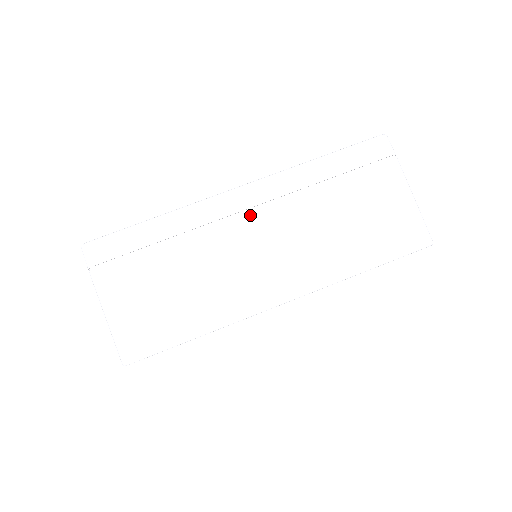
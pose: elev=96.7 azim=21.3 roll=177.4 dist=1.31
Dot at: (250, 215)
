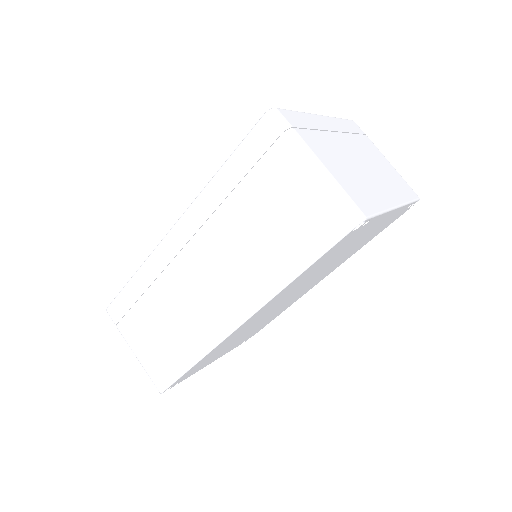
Dot at: (187, 252)
